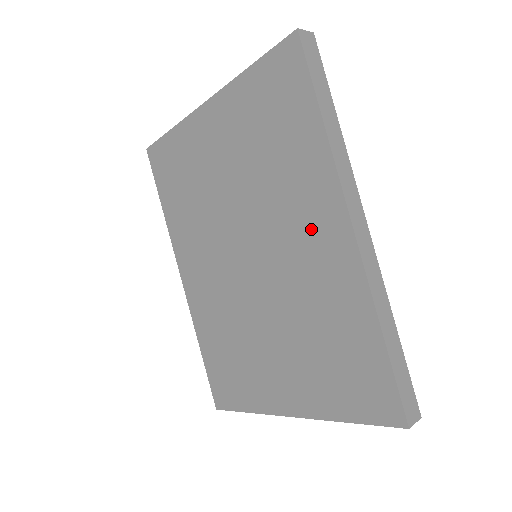
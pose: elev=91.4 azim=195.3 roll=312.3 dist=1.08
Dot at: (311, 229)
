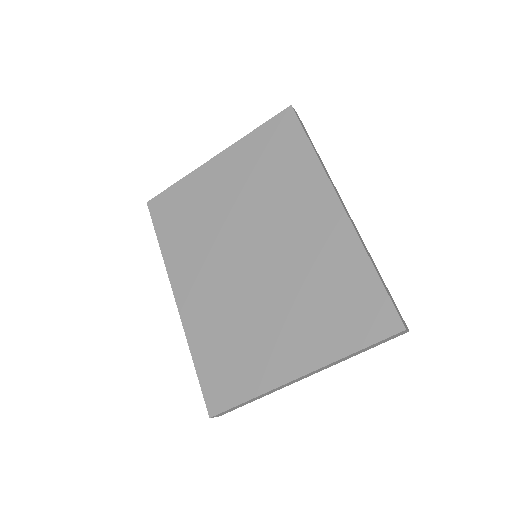
Dot at: (309, 215)
